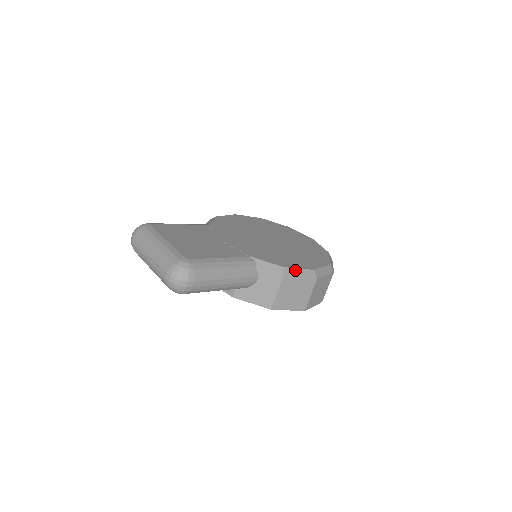
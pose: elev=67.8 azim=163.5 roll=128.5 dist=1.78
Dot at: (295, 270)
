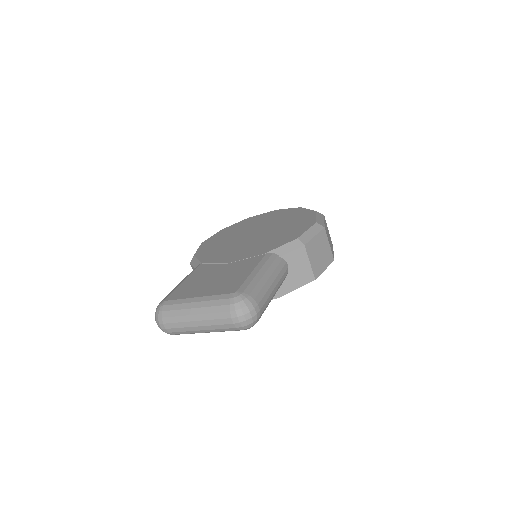
Dot at: (306, 234)
